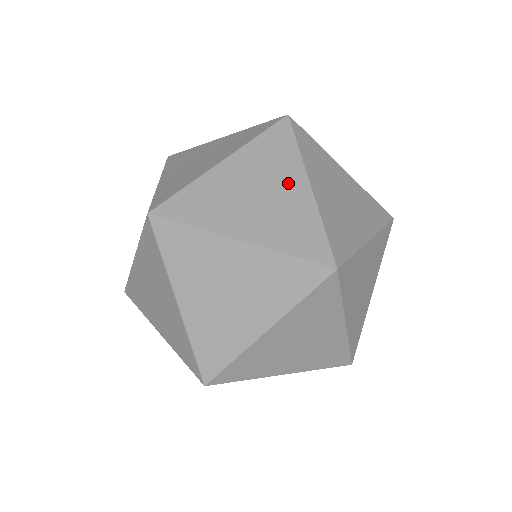
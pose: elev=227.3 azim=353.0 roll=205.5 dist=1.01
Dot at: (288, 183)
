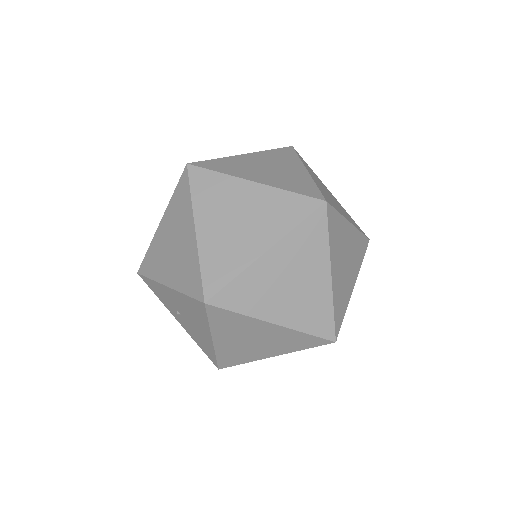
Dot at: (243, 195)
